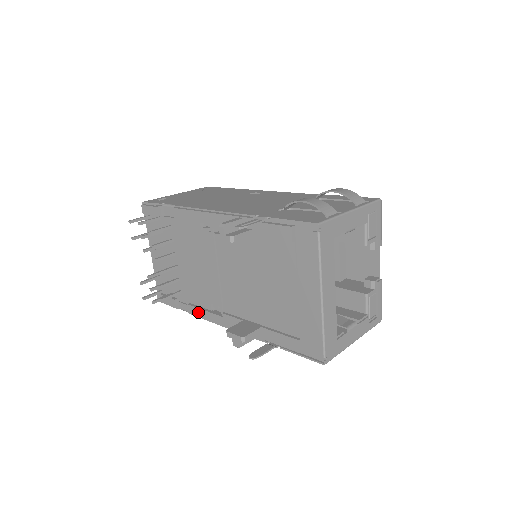
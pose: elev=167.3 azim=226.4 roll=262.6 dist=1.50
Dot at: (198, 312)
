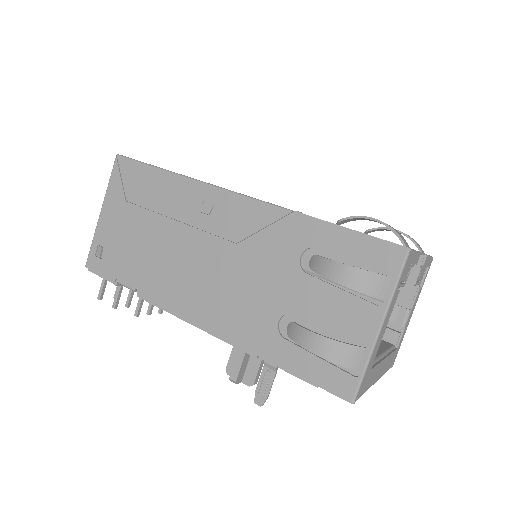
Dot at: occluded
